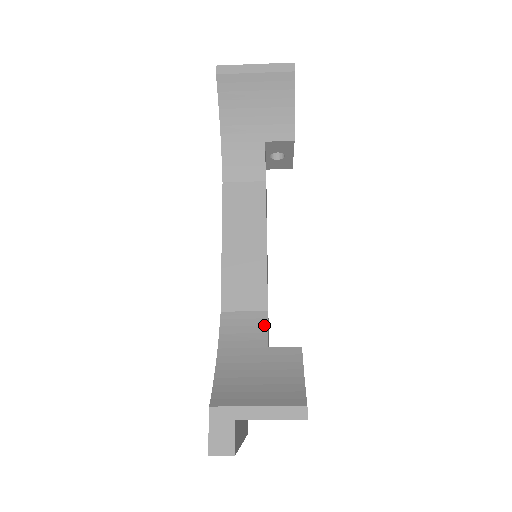
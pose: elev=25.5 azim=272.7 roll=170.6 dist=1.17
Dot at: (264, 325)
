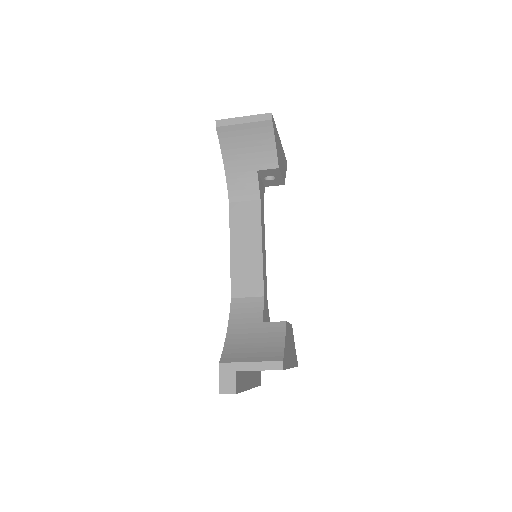
Dot at: (261, 307)
